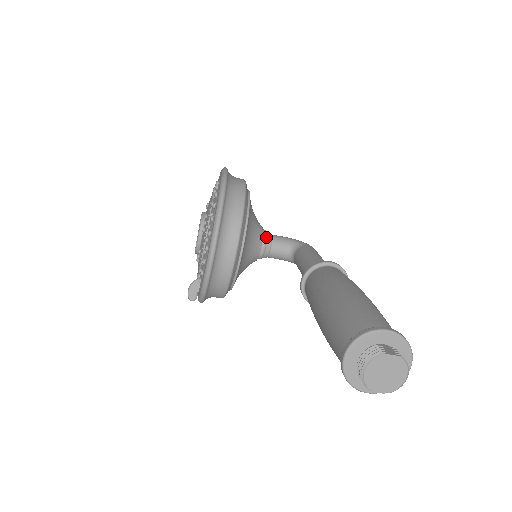
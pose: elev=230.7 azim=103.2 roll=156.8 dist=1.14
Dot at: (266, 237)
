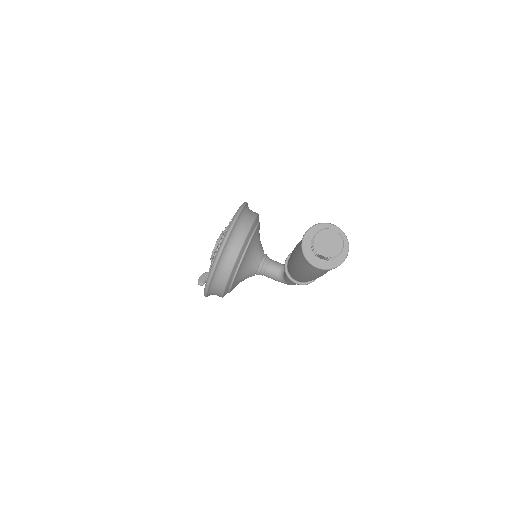
Dot at: (266, 256)
